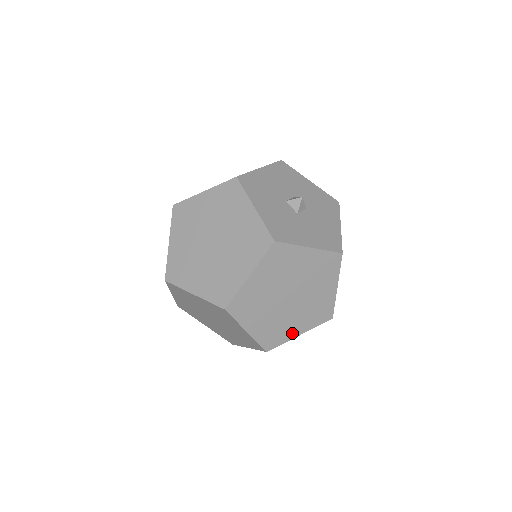
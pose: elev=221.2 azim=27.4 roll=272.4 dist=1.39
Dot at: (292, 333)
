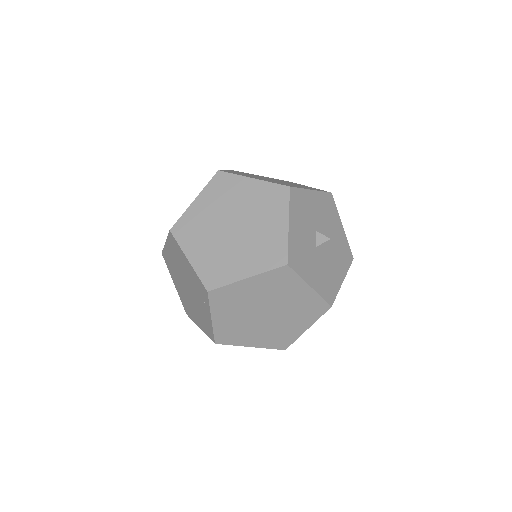
Dot at: occluded
